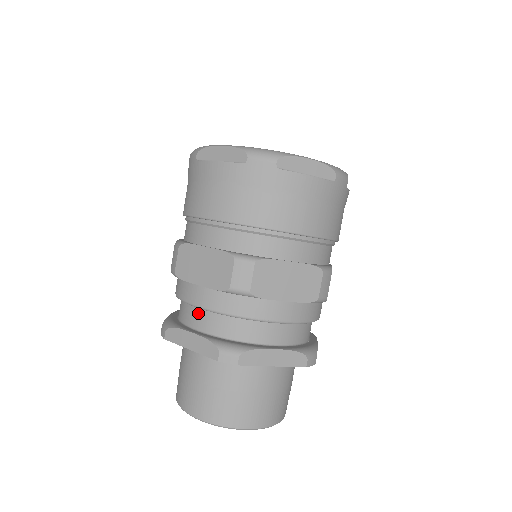
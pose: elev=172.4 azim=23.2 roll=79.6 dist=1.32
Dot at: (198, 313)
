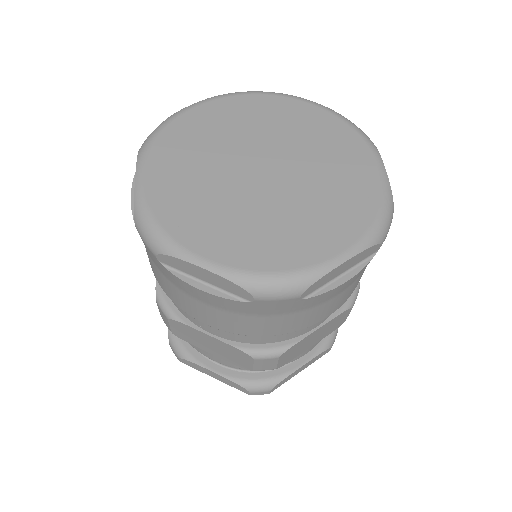
Dot at: occluded
